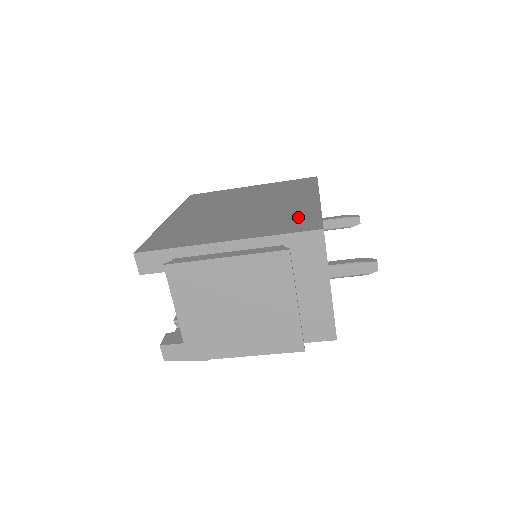
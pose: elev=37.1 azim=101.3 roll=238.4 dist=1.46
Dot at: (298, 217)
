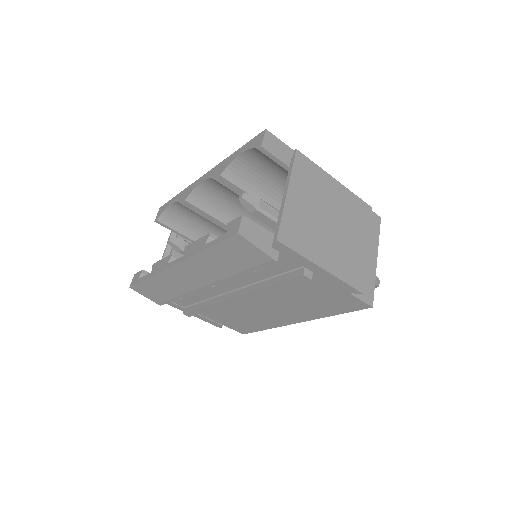
Dot at: occluded
